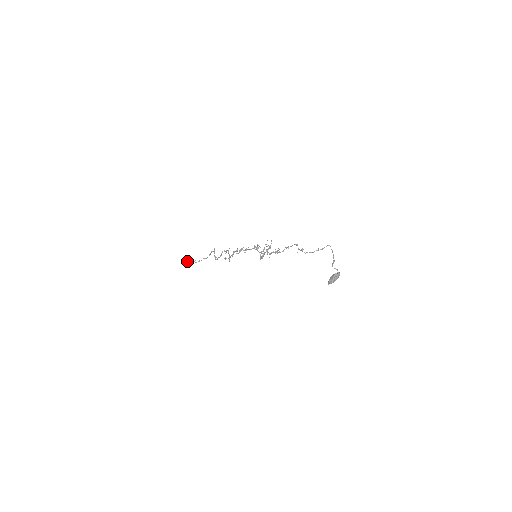
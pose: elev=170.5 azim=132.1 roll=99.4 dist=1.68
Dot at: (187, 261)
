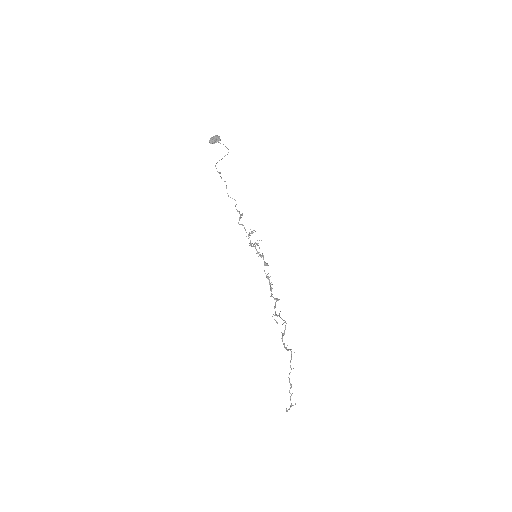
Dot at: occluded
